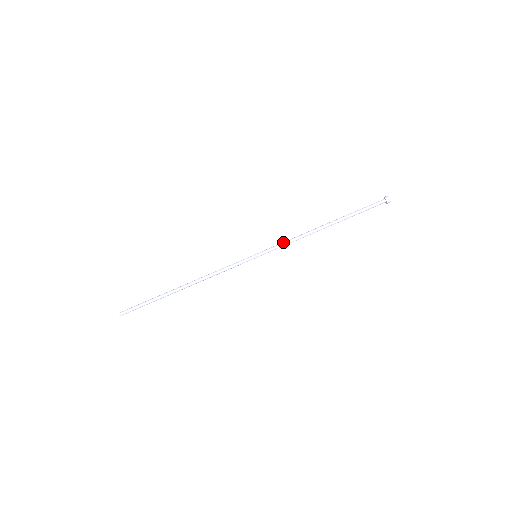
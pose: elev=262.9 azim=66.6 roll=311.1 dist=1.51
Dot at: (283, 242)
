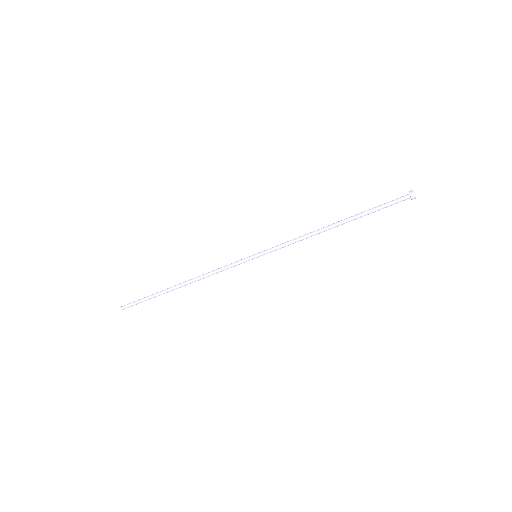
Dot at: (286, 242)
